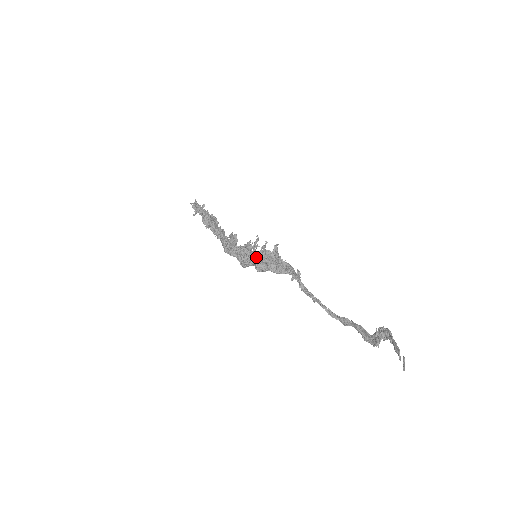
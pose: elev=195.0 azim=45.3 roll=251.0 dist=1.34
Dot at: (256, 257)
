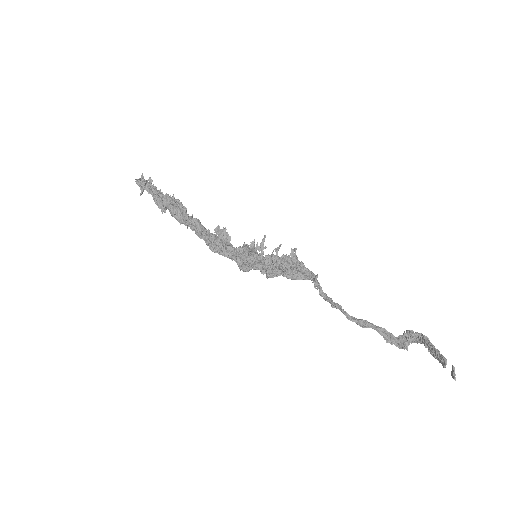
Dot at: (268, 262)
